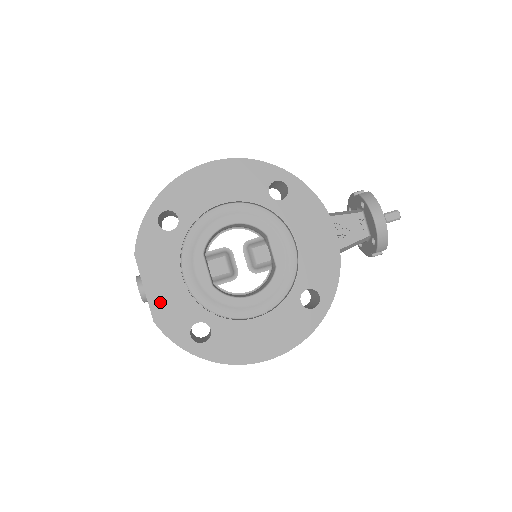
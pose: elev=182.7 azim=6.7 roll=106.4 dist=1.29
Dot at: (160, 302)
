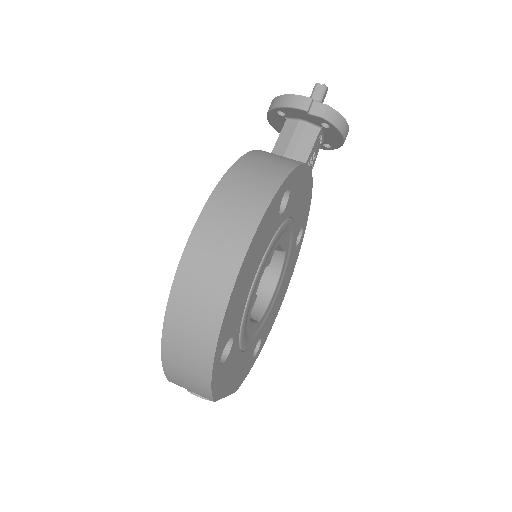
Dot at: (236, 382)
